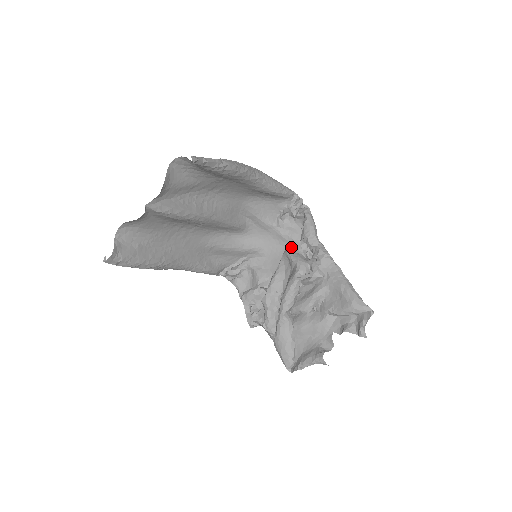
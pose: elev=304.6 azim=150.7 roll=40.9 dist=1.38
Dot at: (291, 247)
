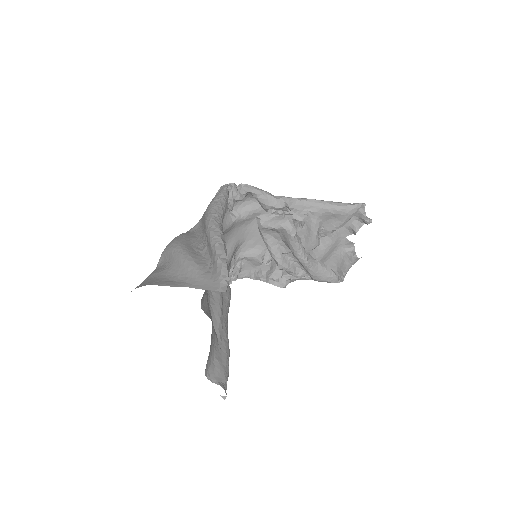
Dot at: (262, 220)
